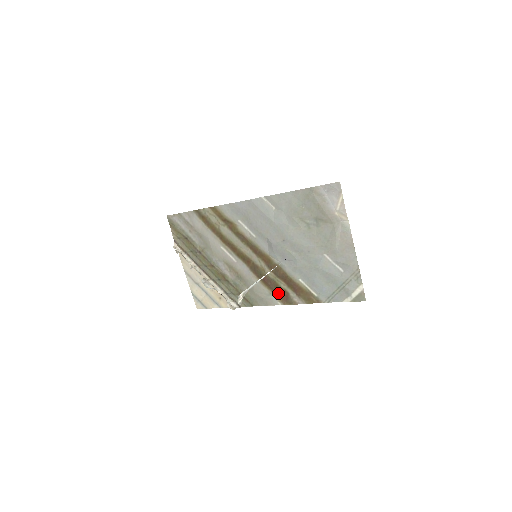
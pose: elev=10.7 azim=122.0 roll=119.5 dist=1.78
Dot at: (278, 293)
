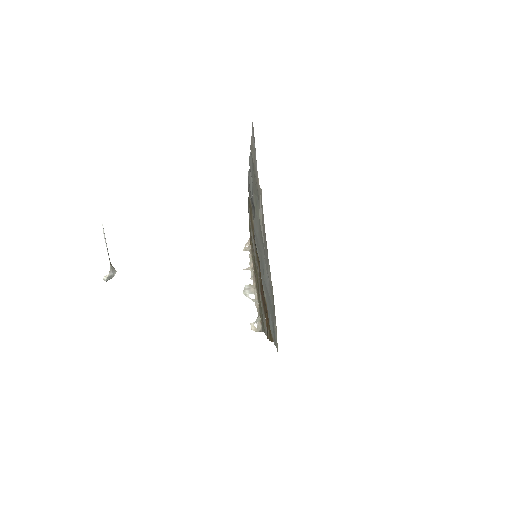
Dot at: (266, 316)
